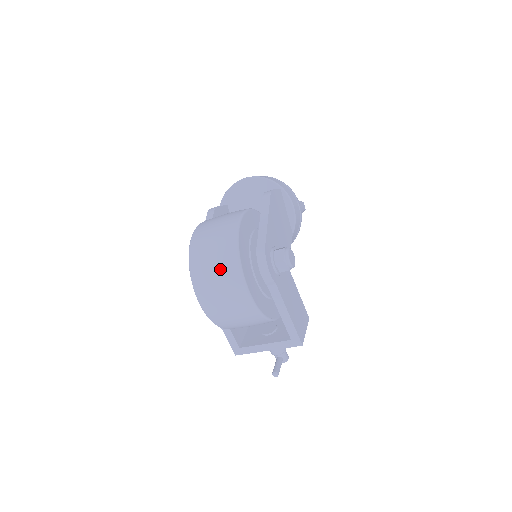
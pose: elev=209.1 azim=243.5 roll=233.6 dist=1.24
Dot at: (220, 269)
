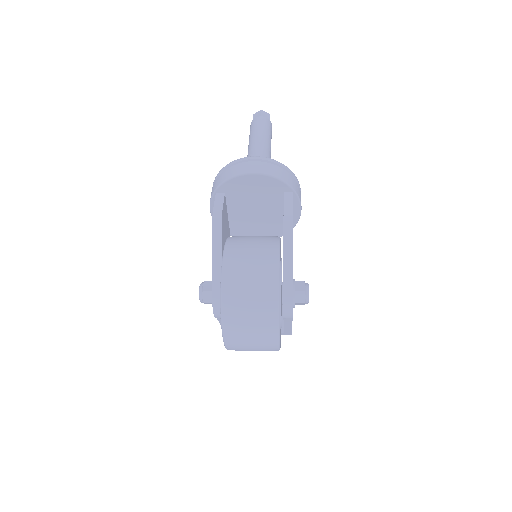
Dot at: (258, 336)
